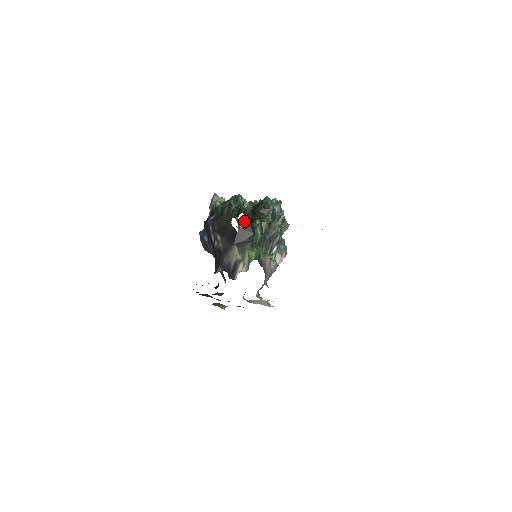
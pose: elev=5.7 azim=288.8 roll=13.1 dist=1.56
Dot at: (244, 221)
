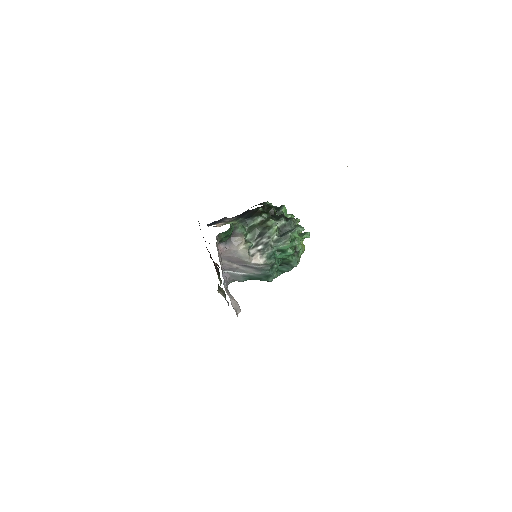
Dot at: (258, 208)
